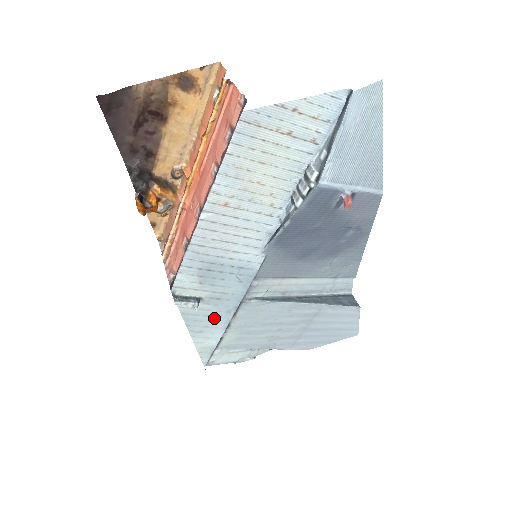
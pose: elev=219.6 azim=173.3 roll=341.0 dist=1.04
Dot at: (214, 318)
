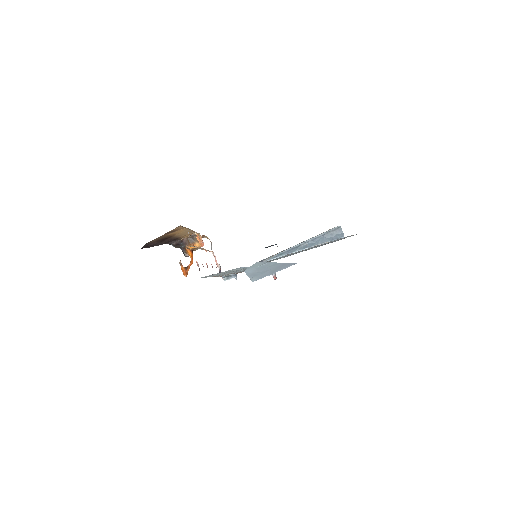
Dot at: occluded
